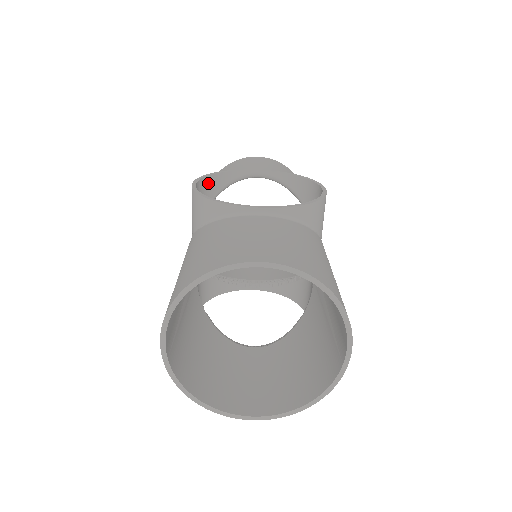
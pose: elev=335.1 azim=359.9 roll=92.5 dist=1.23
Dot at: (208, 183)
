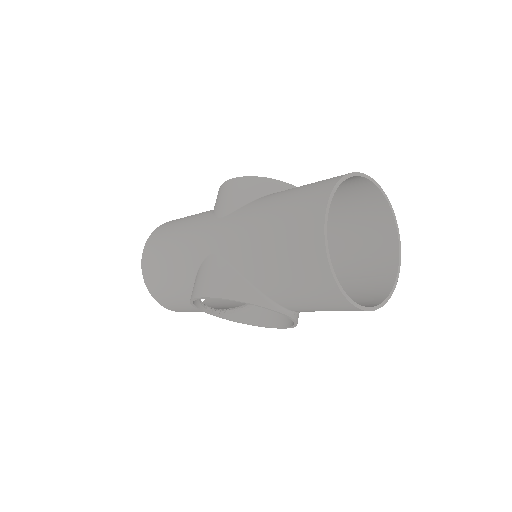
Dot at: occluded
